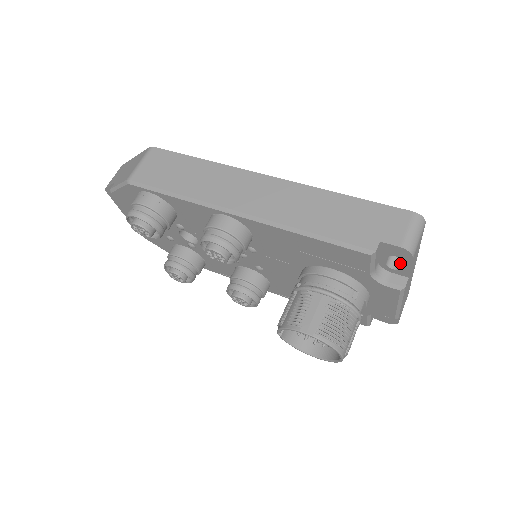
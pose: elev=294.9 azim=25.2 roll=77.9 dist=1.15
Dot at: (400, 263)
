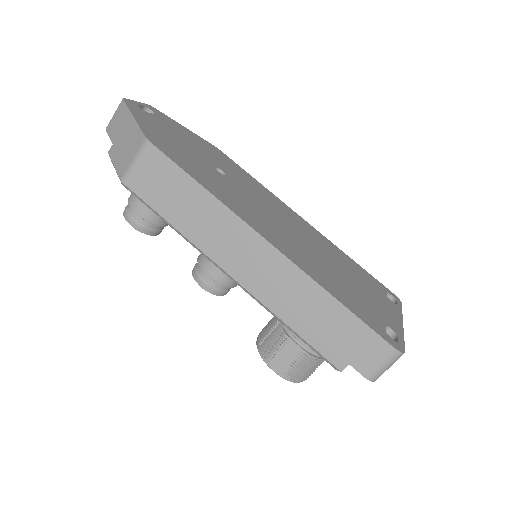
Dot at: occluded
